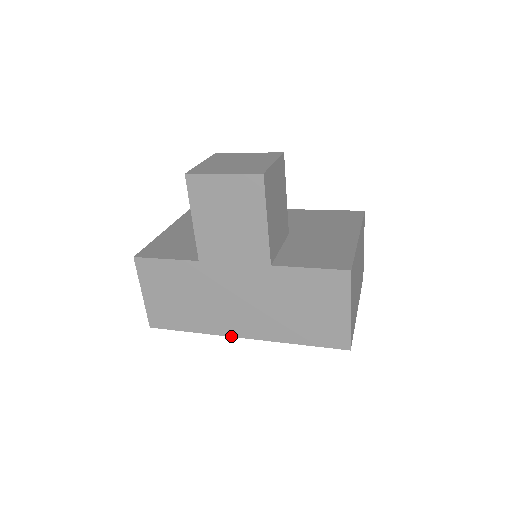
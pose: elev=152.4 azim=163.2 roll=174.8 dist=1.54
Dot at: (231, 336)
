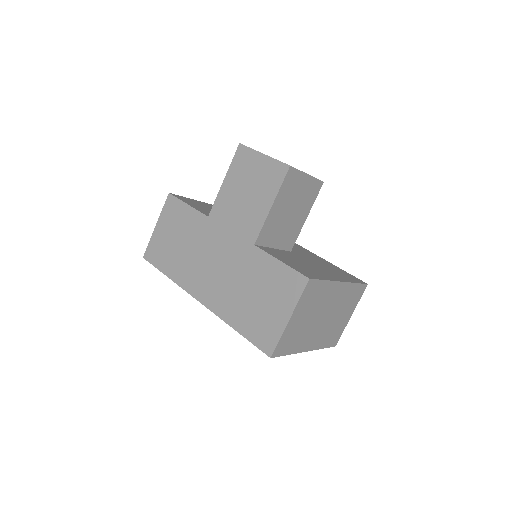
Dot at: (192, 295)
